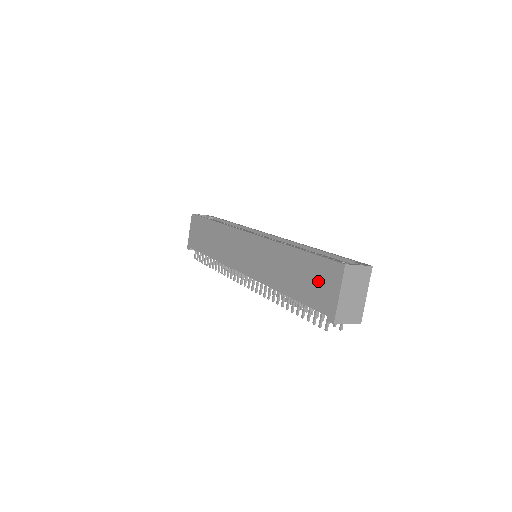
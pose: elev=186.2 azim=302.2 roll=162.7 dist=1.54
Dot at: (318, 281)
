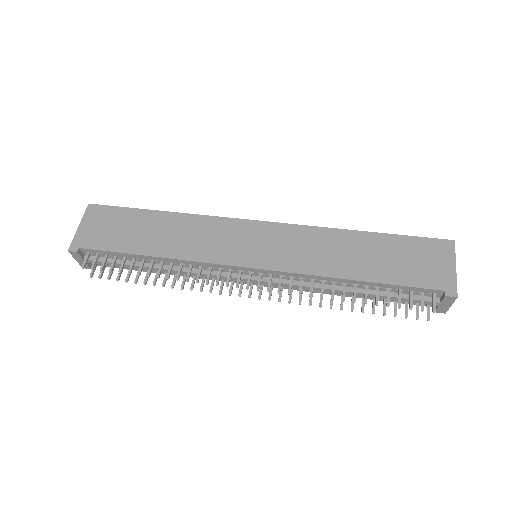
Dot at: (418, 259)
